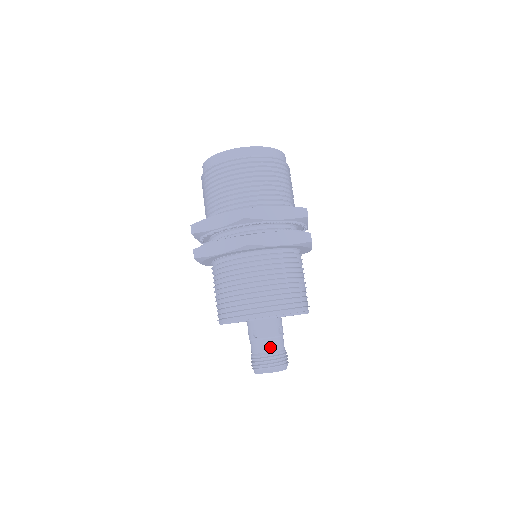
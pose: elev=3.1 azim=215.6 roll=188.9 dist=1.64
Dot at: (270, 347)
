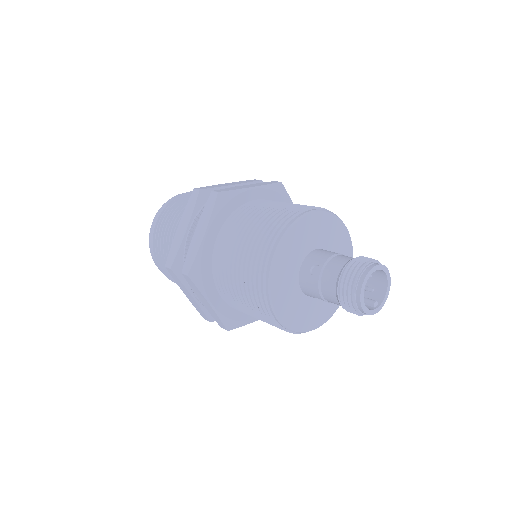
Dot at: (341, 261)
